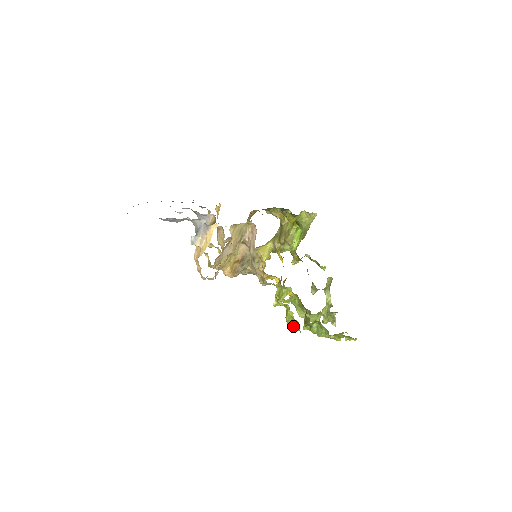
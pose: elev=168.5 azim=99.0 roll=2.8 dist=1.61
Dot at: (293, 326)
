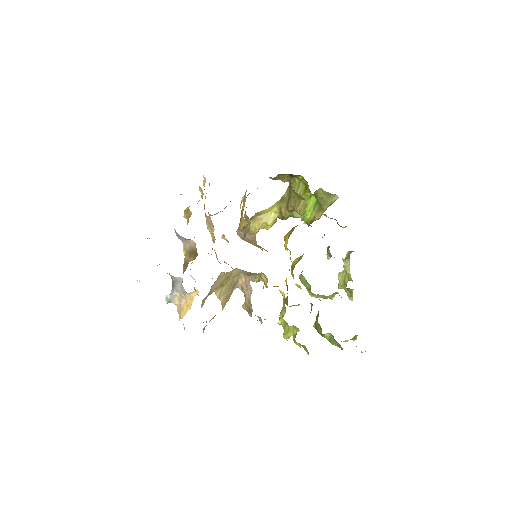
Dot at: (301, 345)
